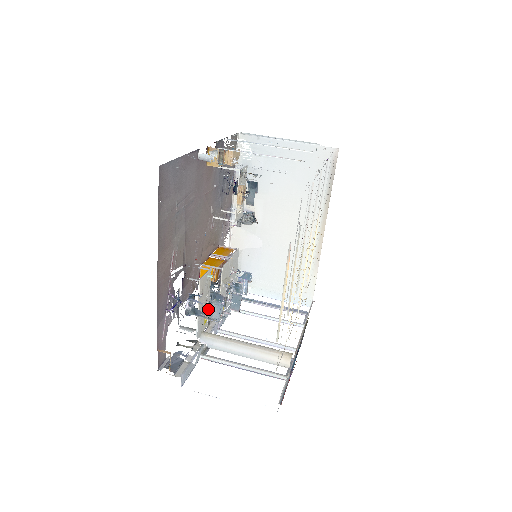
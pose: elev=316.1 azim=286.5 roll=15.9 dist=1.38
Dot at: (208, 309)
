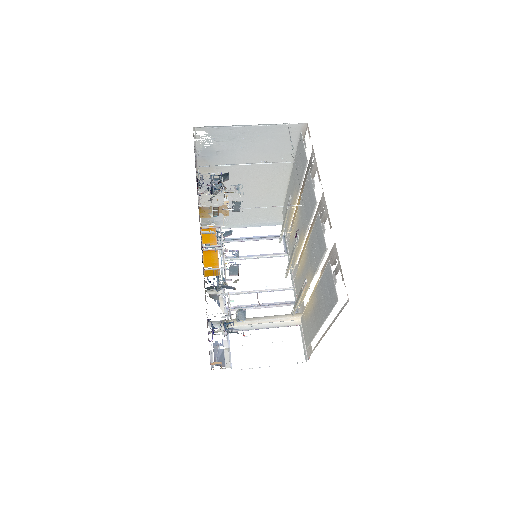
Dot at: occluded
